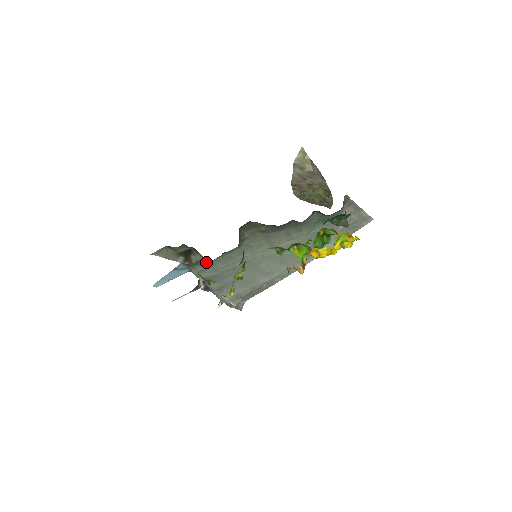
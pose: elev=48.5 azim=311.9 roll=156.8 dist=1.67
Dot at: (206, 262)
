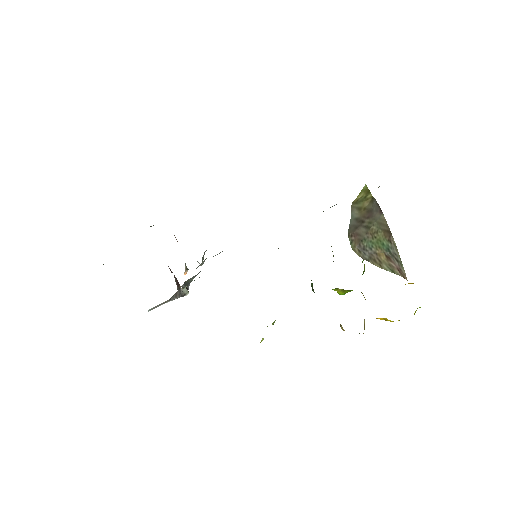
Dot at: (153, 225)
